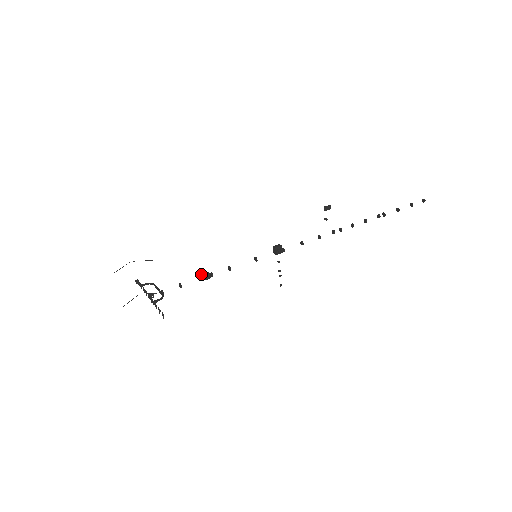
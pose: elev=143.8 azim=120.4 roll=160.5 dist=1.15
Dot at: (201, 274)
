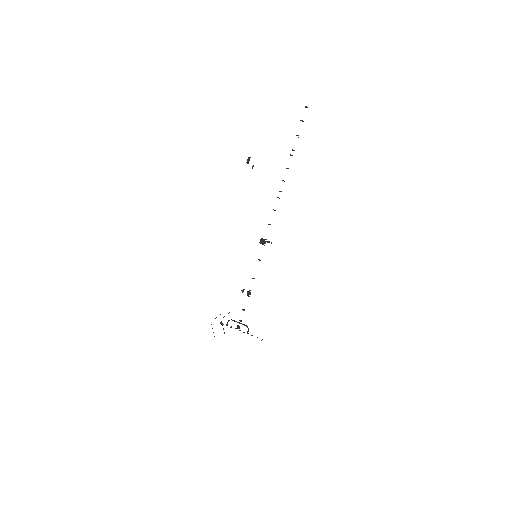
Dot at: occluded
